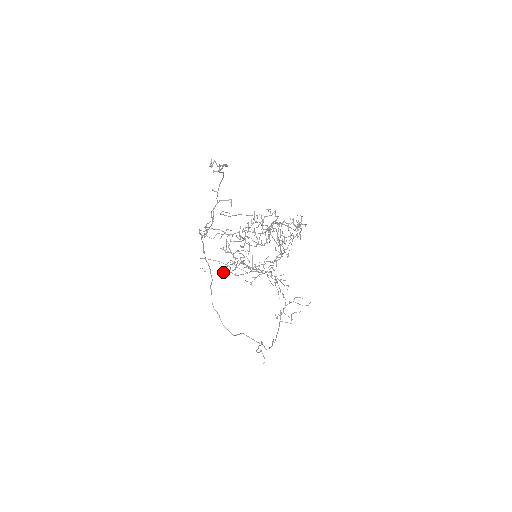
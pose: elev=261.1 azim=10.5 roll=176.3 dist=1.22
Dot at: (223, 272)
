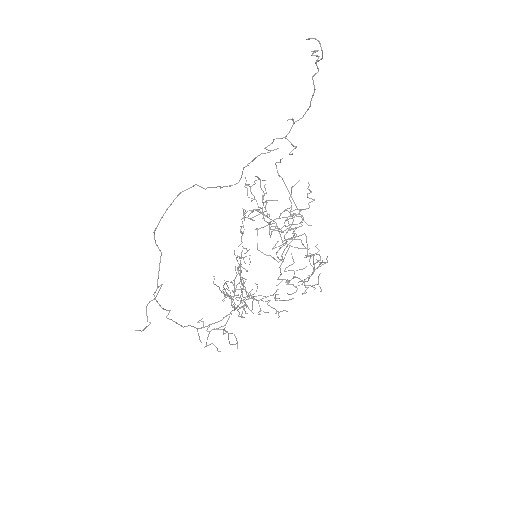
Dot at: occluded
